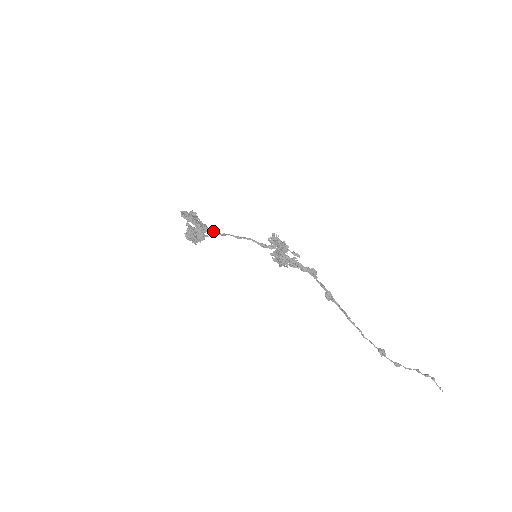
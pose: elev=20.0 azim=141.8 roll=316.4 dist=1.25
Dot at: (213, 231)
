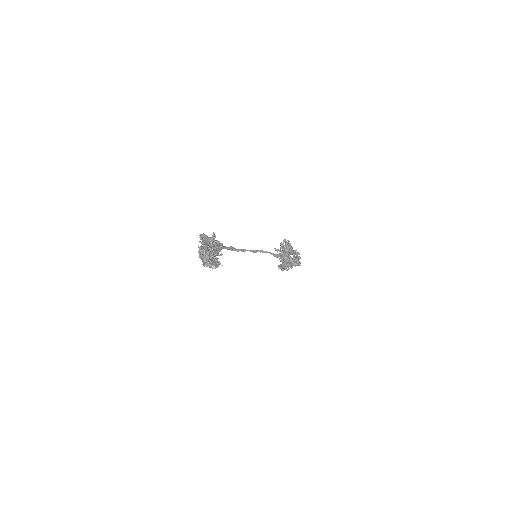
Dot at: (230, 249)
